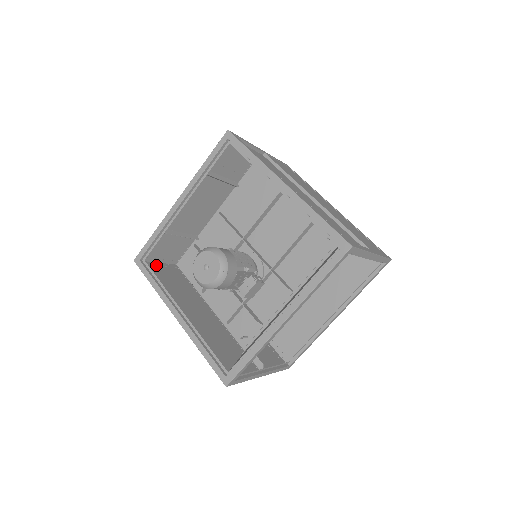
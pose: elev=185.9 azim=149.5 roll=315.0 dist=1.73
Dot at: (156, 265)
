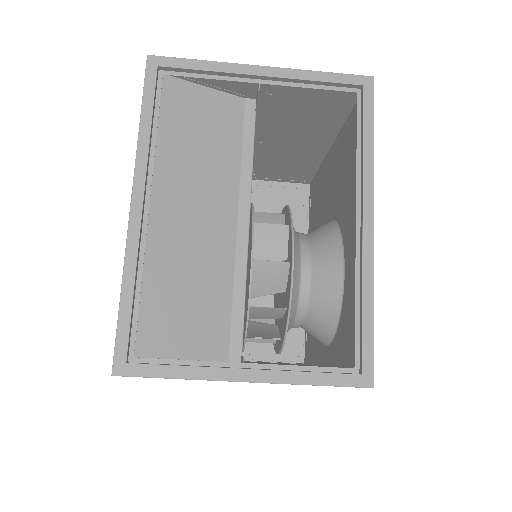
Dot at: occluded
